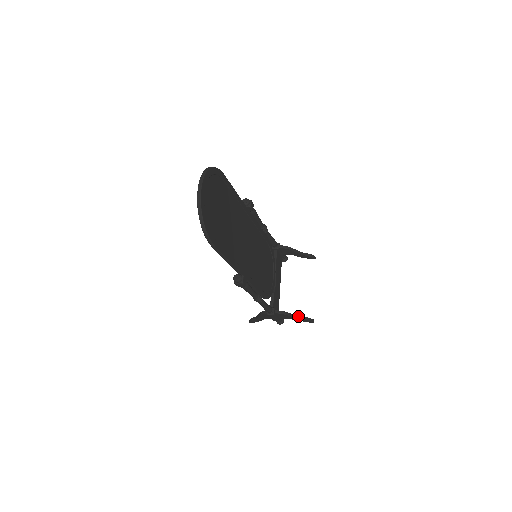
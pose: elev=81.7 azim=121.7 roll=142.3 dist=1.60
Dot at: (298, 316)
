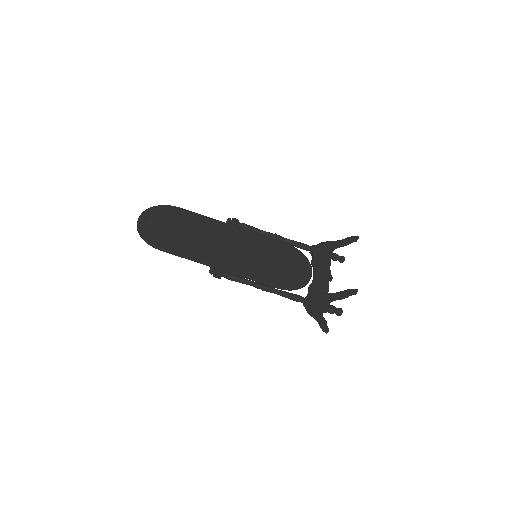
Dot at: (336, 293)
